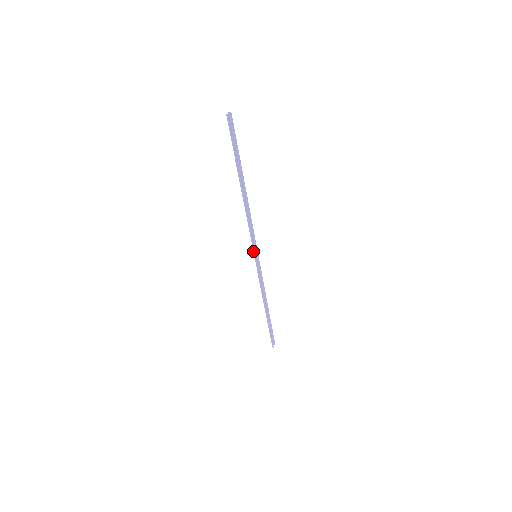
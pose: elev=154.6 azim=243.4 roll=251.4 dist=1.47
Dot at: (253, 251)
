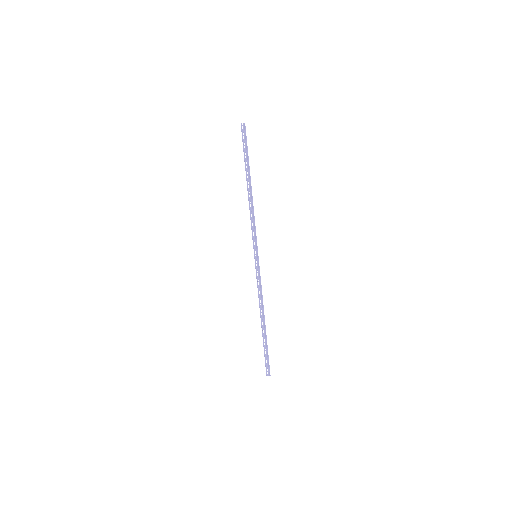
Dot at: occluded
